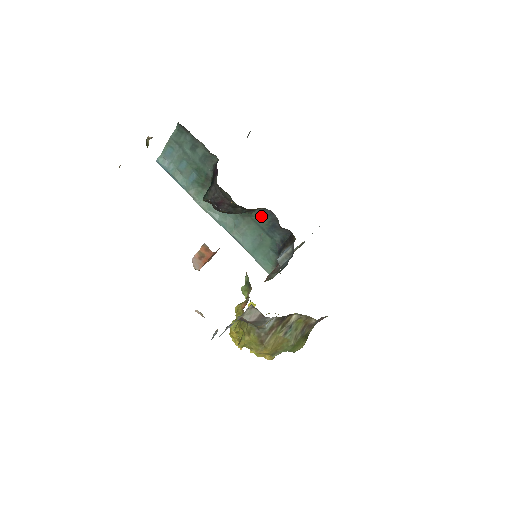
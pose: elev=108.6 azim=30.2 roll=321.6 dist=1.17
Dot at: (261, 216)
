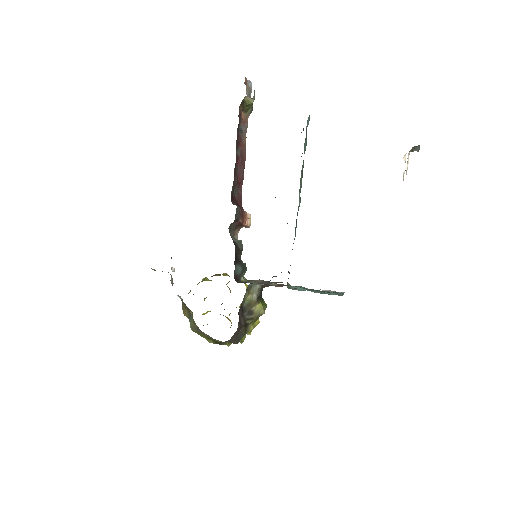
Dot at: occluded
